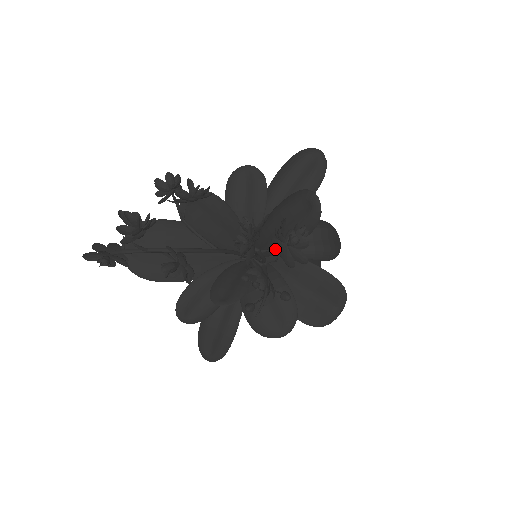
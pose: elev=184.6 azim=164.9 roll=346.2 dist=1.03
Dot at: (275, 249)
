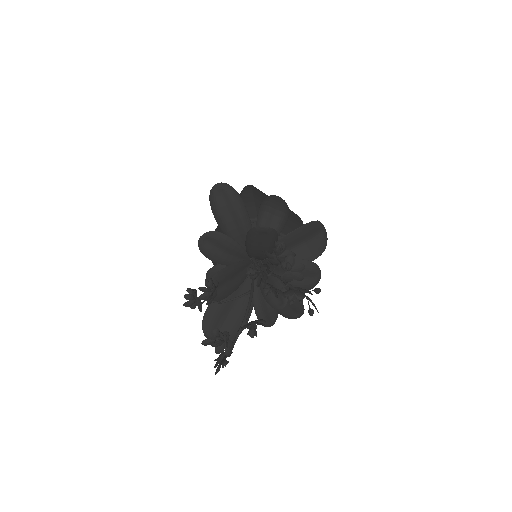
Dot at: occluded
